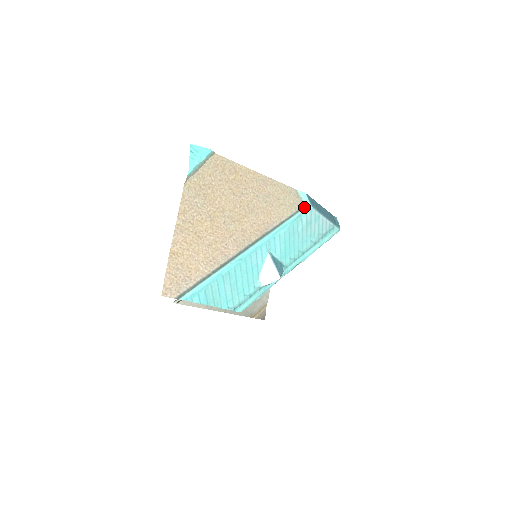
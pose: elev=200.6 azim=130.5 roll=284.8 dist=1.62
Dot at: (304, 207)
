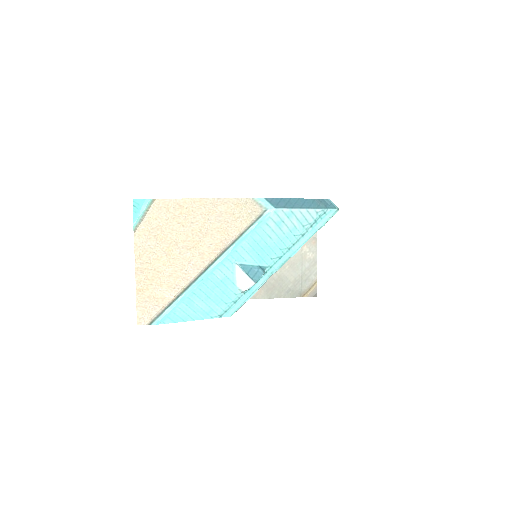
Dot at: (265, 212)
